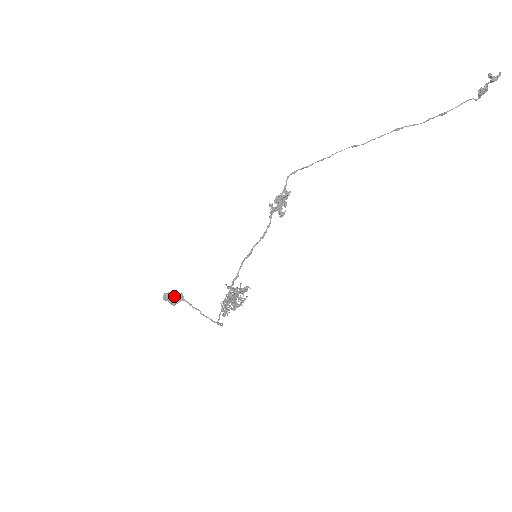
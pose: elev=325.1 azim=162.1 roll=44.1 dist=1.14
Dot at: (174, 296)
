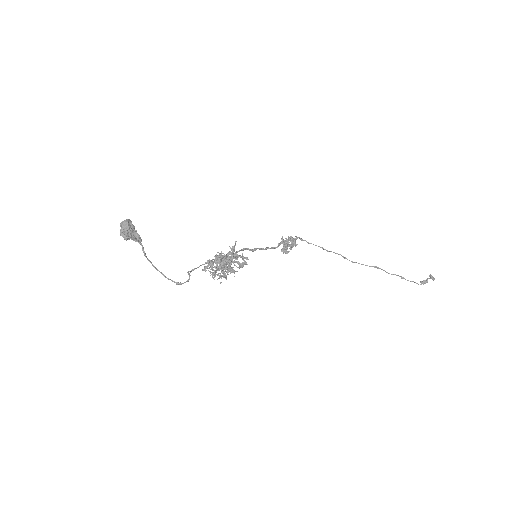
Dot at: (136, 230)
